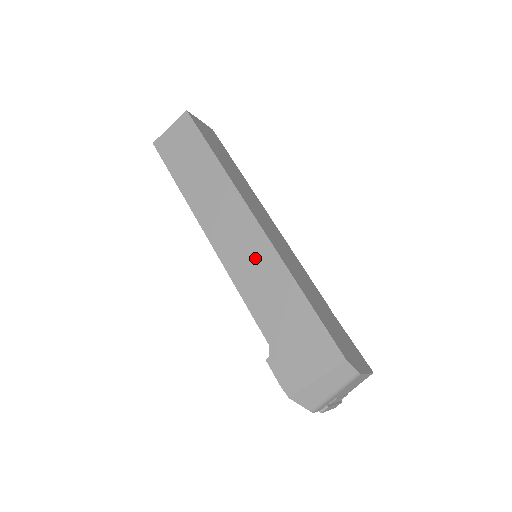
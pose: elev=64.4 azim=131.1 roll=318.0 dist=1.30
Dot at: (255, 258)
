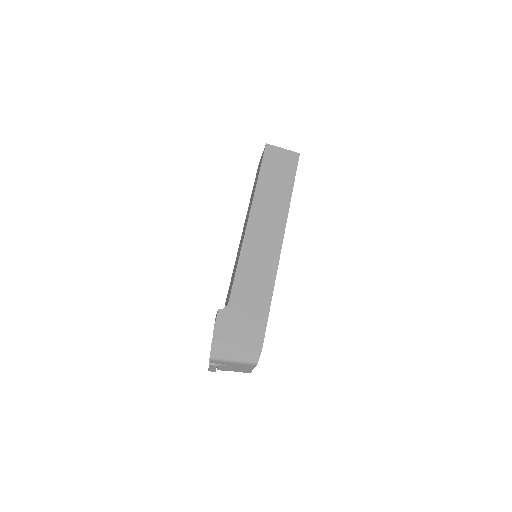
Dot at: (264, 257)
